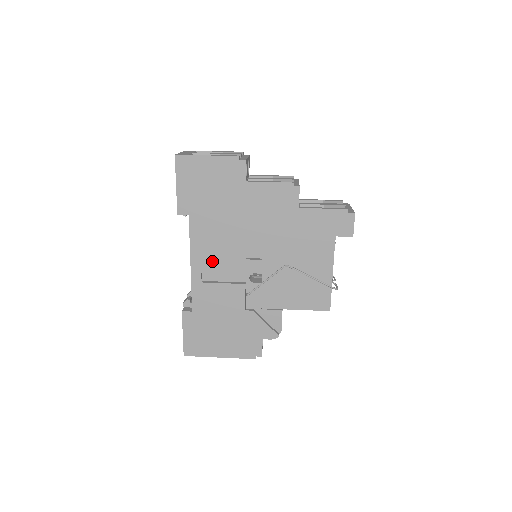
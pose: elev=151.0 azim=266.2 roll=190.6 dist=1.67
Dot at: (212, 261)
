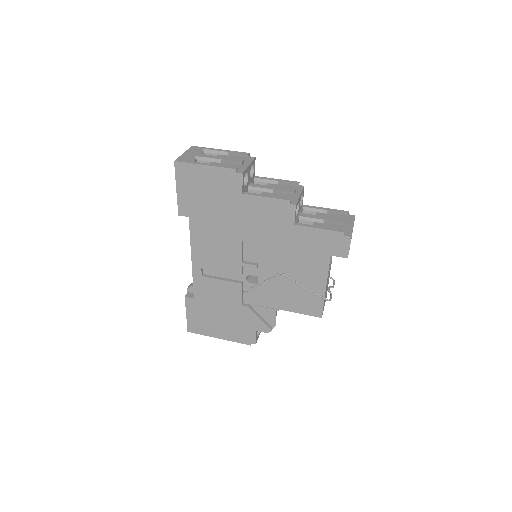
Dot at: (211, 260)
